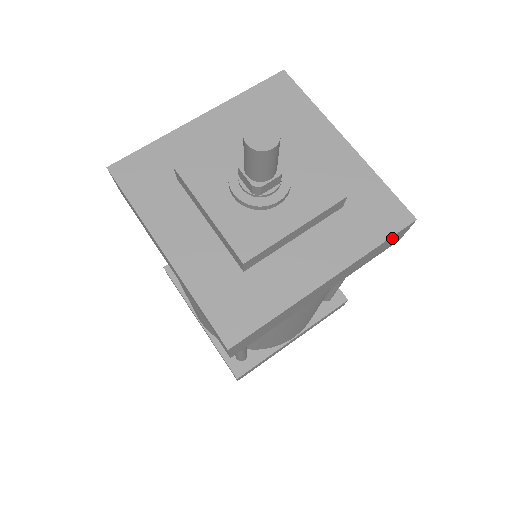
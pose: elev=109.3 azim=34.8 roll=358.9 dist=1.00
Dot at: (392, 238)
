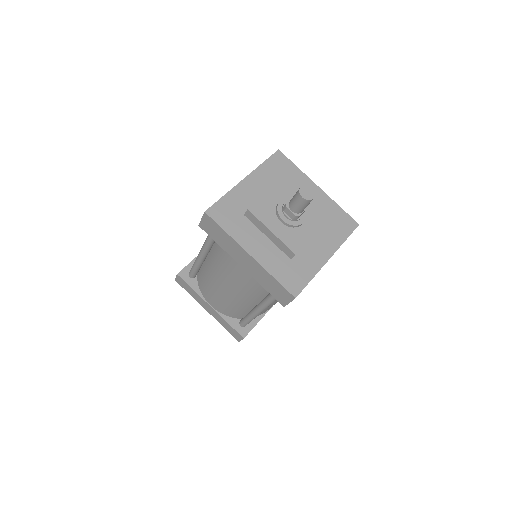
Dot at: occluded
